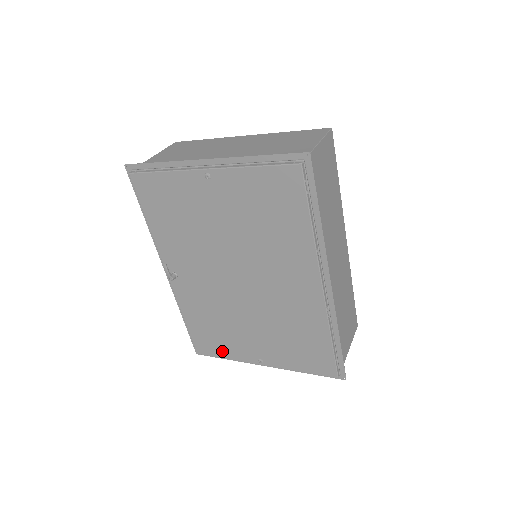
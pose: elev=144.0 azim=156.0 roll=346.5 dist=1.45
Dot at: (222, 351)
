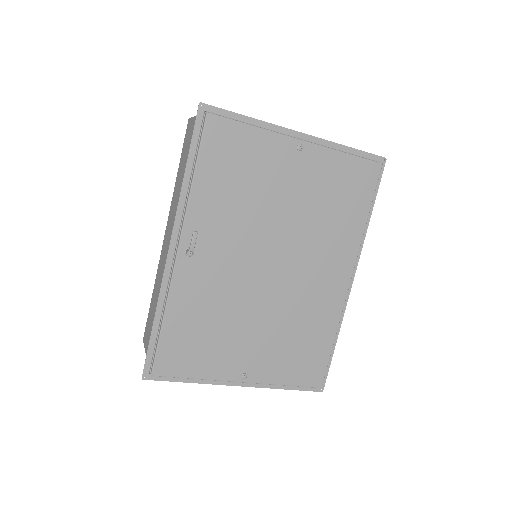
Dot at: (196, 367)
